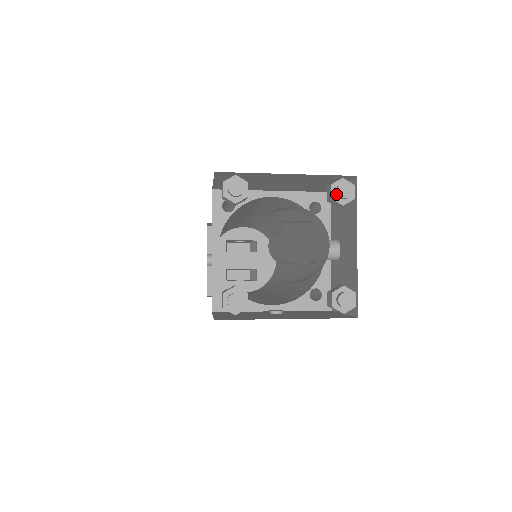
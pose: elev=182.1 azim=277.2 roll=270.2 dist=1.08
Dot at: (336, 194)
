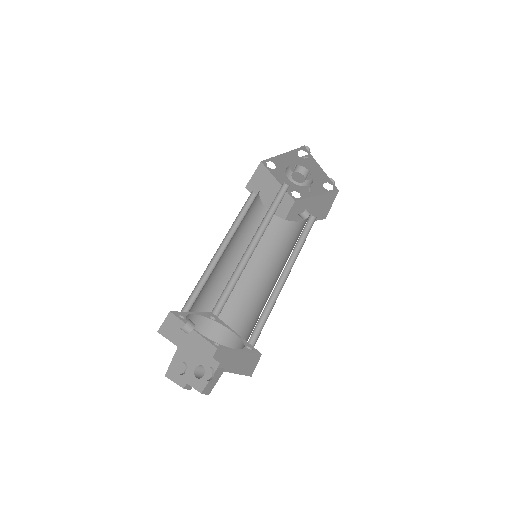
Dot at: occluded
